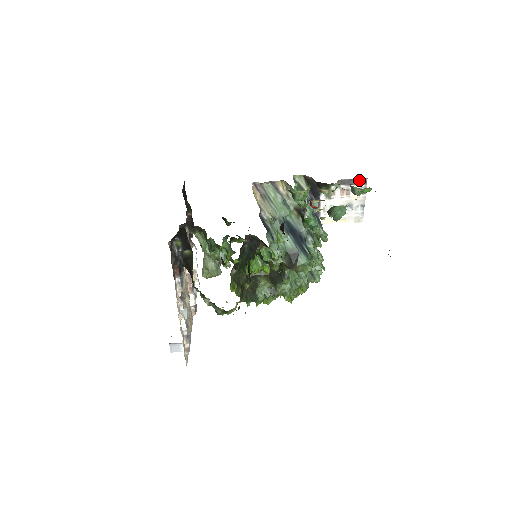
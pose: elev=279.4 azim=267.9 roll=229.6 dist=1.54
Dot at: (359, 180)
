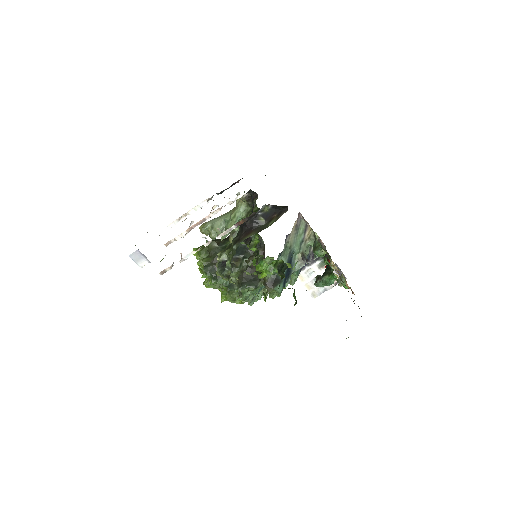
Dot at: (343, 275)
